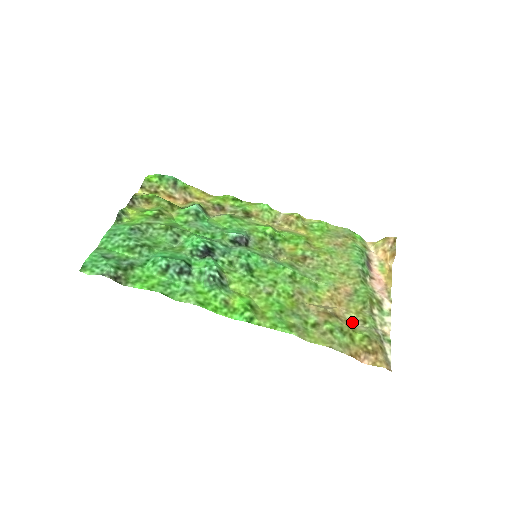
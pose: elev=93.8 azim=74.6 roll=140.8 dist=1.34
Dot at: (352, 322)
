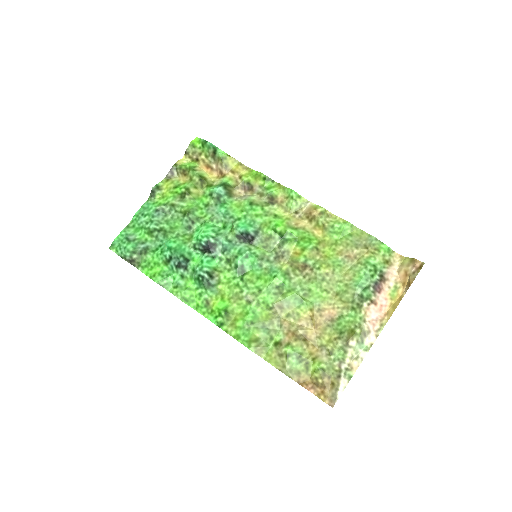
Dot at: (320, 348)
